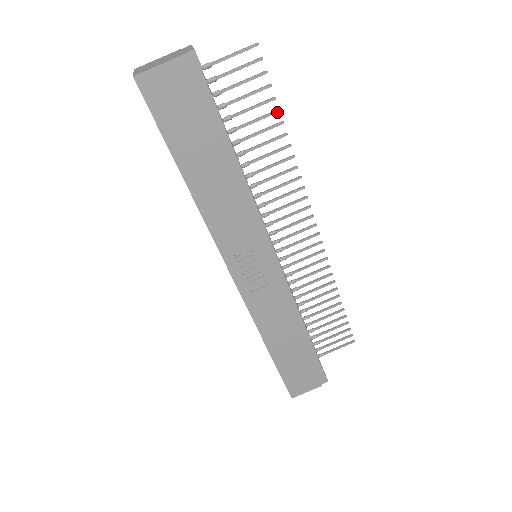
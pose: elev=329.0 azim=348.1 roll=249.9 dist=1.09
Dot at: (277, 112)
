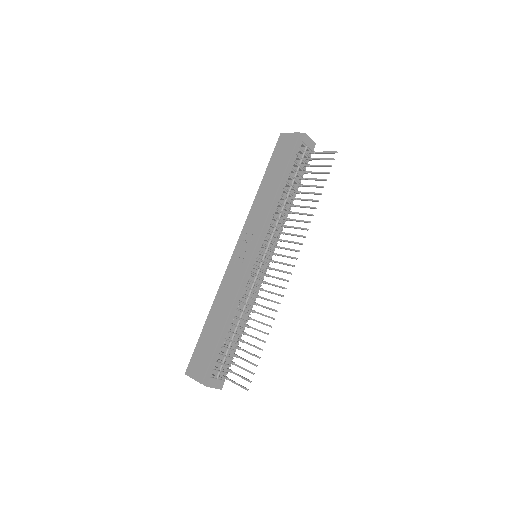
Dot at: (322, 187)
